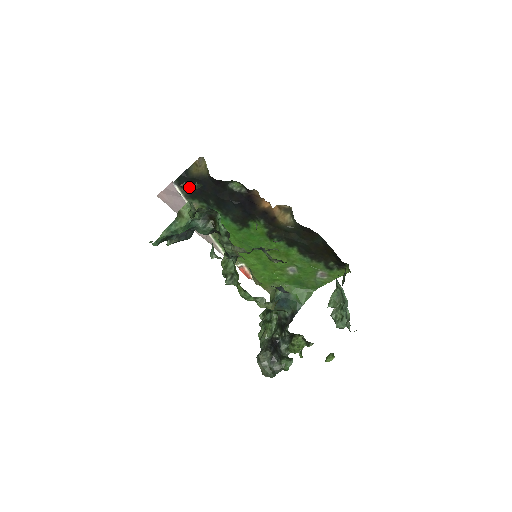
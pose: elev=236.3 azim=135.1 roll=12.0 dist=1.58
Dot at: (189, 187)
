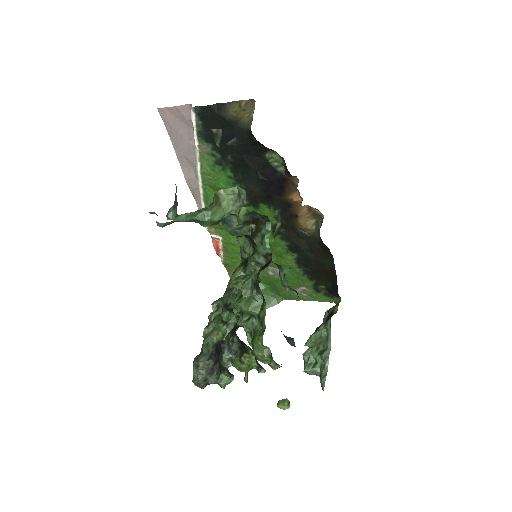
Dot at: (211, 125)
